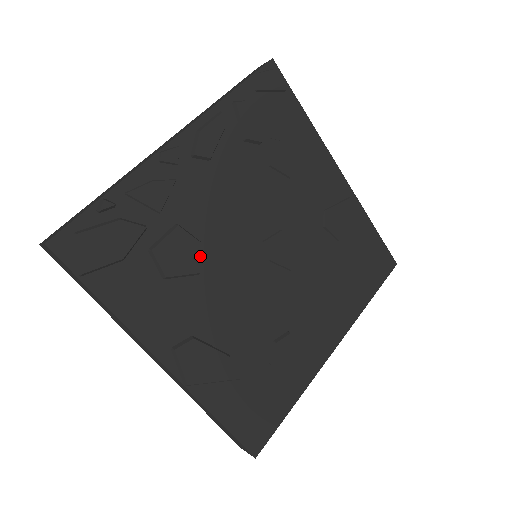
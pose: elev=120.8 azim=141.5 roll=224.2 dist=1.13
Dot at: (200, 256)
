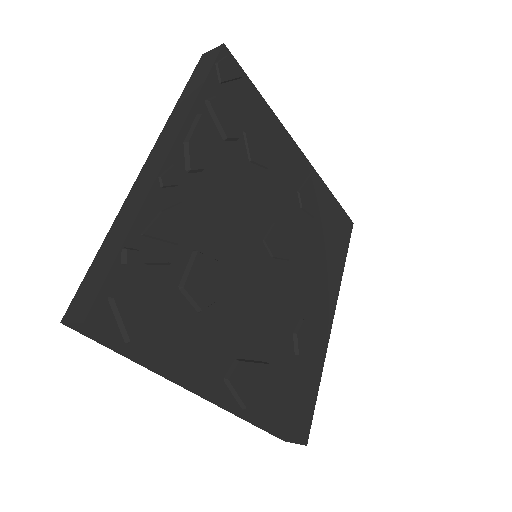
Dot at: (223, 276)
